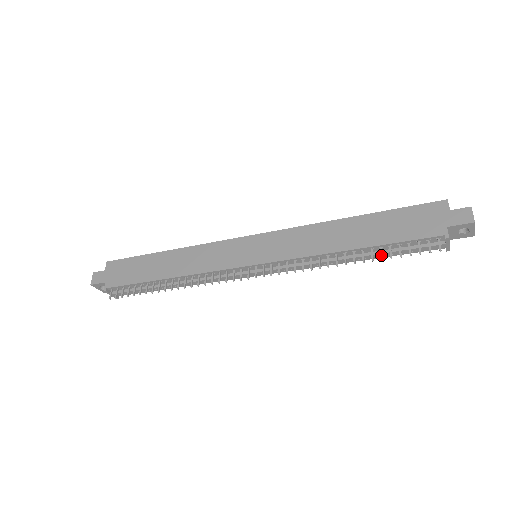
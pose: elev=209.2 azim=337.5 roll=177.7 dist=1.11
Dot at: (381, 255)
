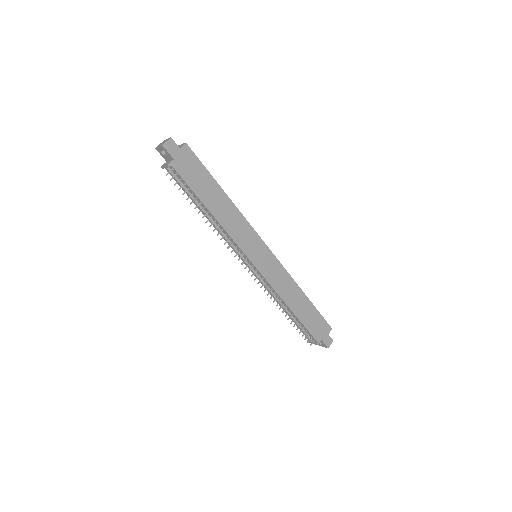
Dot at: occluded
